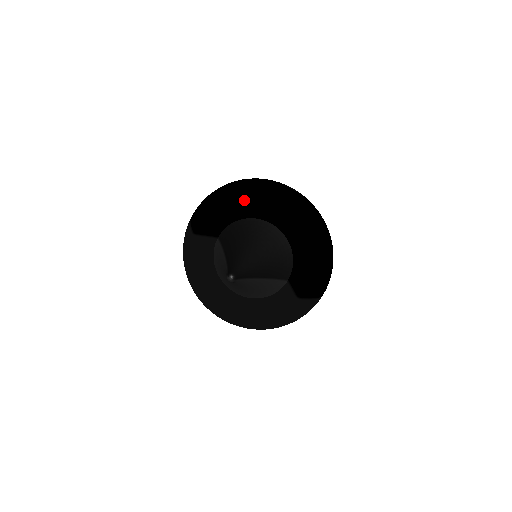
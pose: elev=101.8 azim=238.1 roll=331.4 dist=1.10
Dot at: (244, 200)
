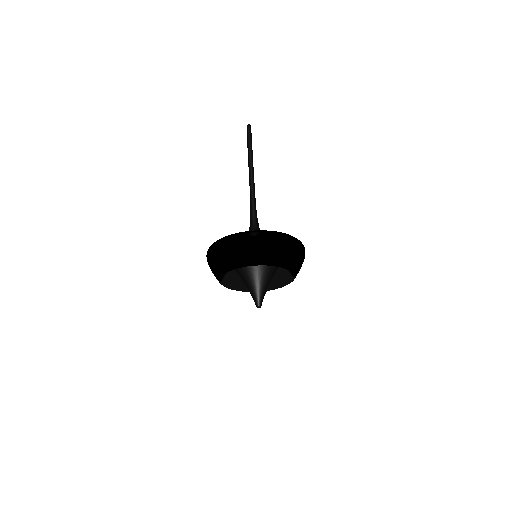
Dot at: (235, 267)
